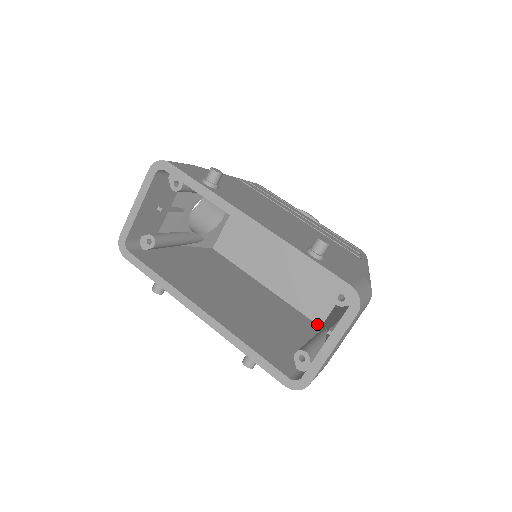
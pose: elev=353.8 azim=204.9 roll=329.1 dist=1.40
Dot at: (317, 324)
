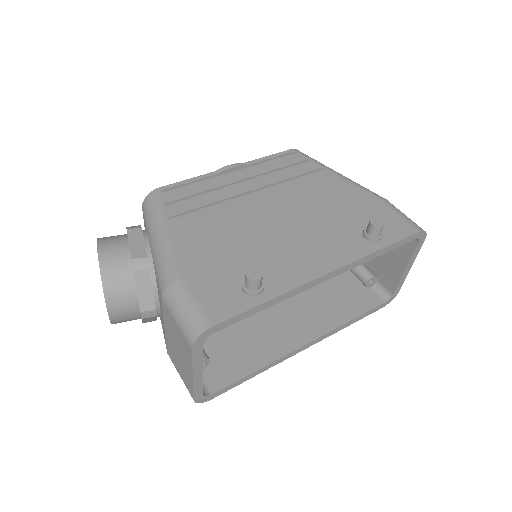
Dot at: occluded
